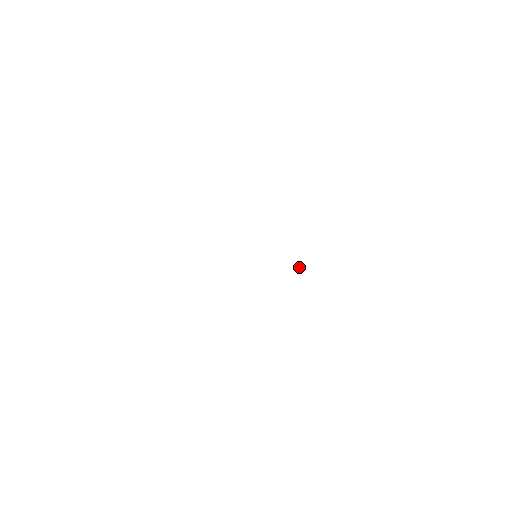
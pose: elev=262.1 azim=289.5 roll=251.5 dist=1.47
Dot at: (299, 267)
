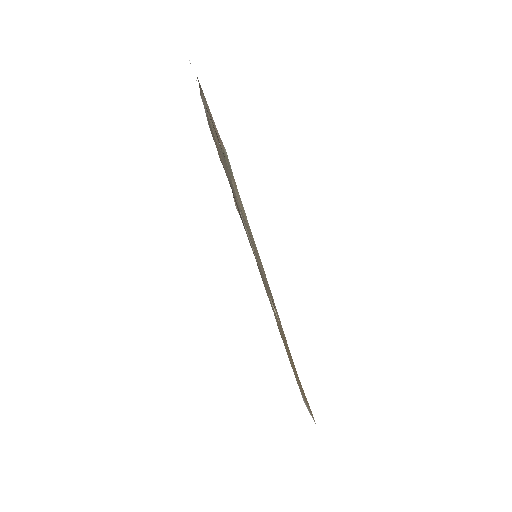
Dot at: occluded
